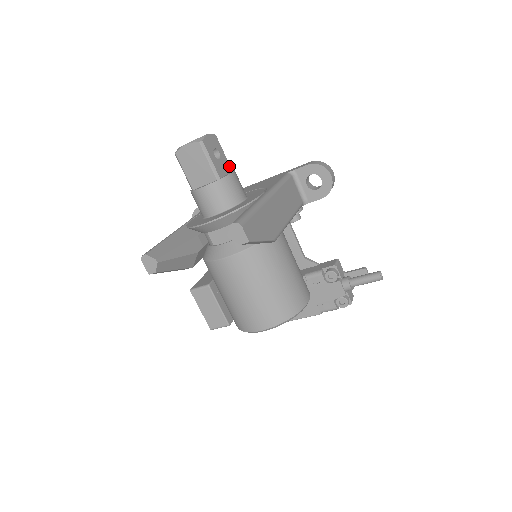
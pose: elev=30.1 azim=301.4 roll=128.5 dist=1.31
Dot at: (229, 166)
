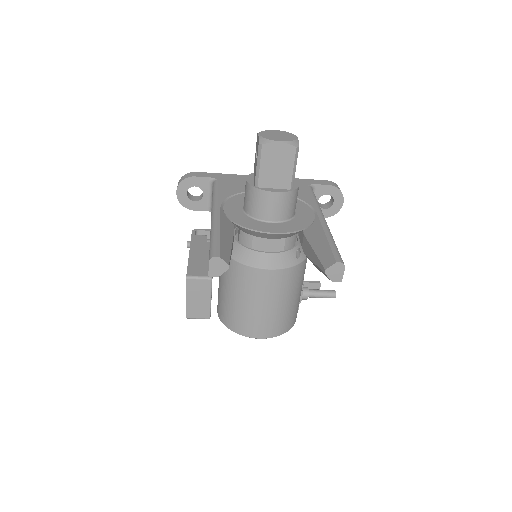
Dot at: occluded
